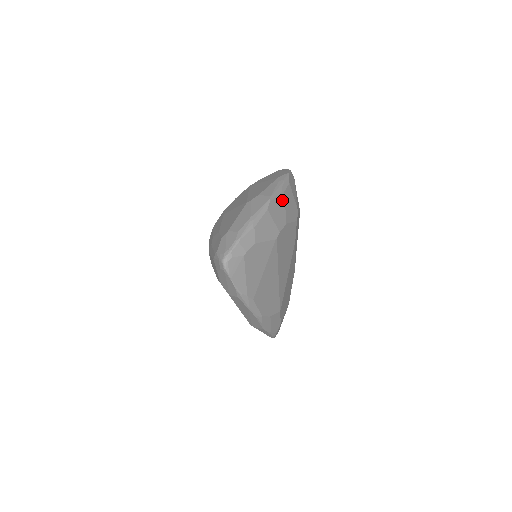
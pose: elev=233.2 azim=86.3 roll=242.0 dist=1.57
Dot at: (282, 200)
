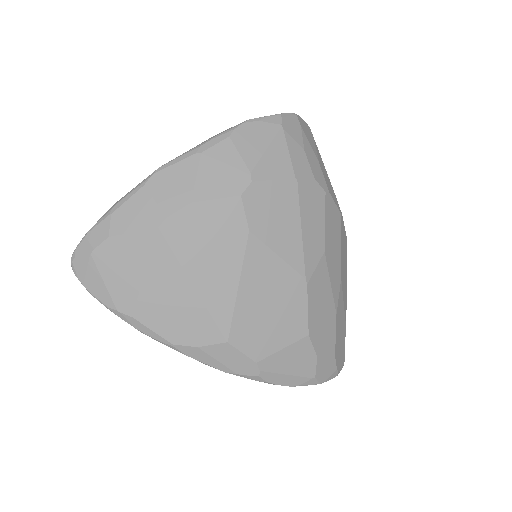
Dot at: (191, 167)
